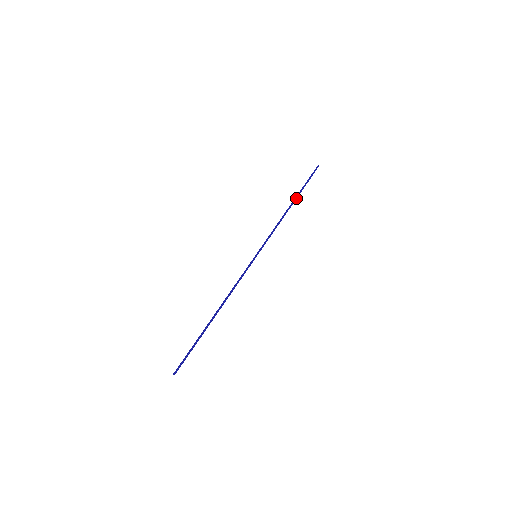
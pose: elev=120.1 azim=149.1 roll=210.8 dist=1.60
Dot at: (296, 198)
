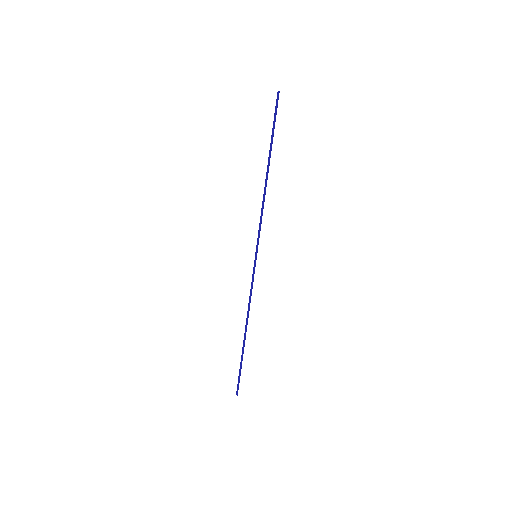
Dot at: (269, 159)
